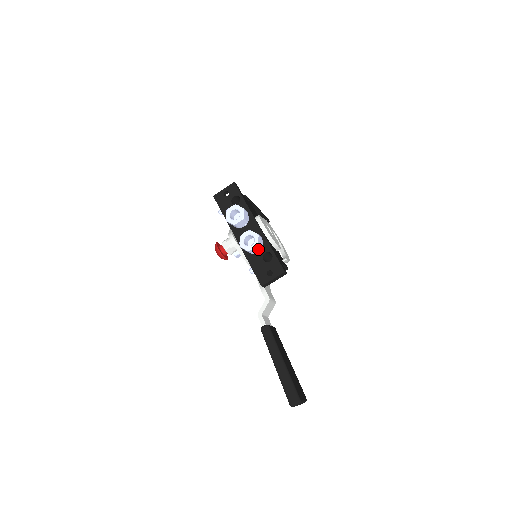
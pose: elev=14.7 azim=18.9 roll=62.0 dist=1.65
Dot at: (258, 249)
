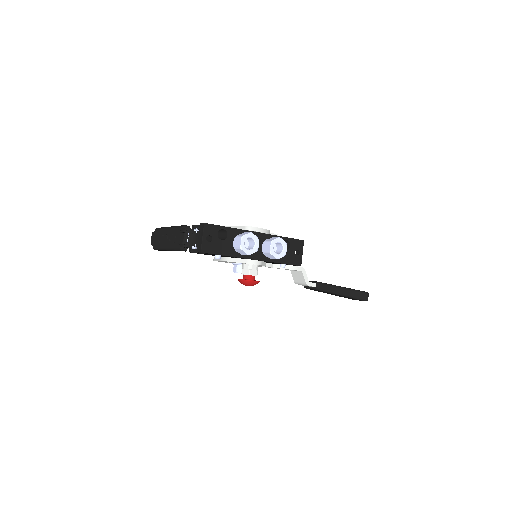
Dot at: occluded
